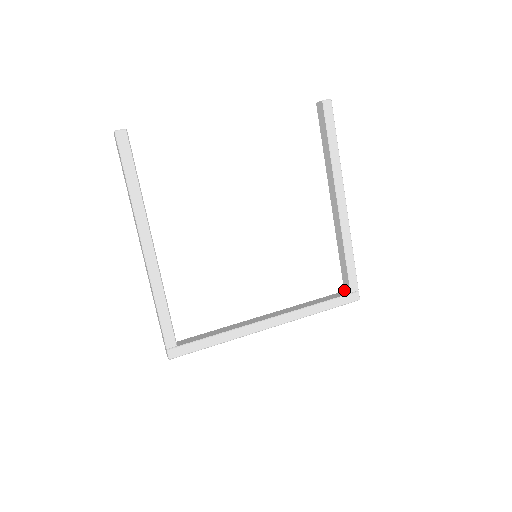
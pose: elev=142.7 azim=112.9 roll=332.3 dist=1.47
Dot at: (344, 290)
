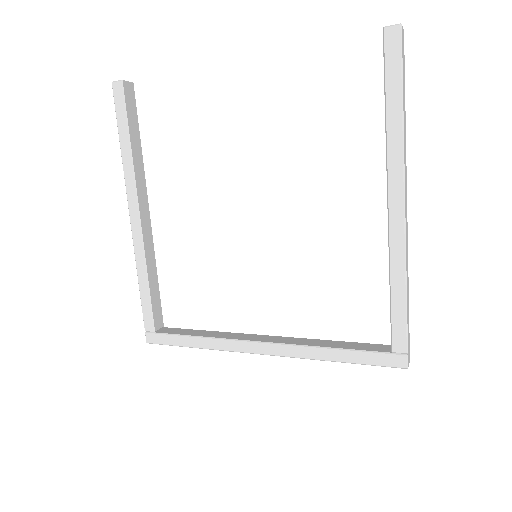
Dot at: occluded
